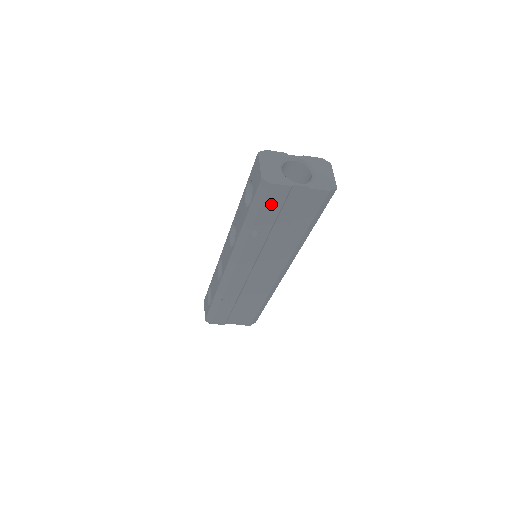
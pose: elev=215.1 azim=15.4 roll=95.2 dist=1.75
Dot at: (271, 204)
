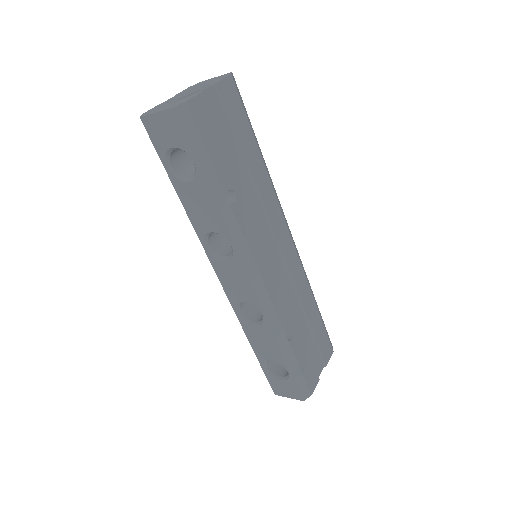
Dot at: (209, 136)
